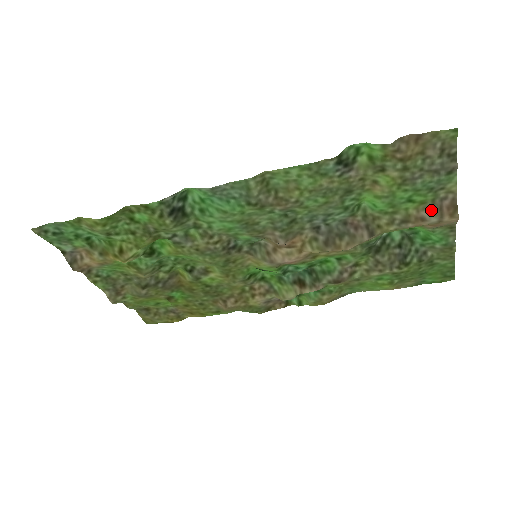
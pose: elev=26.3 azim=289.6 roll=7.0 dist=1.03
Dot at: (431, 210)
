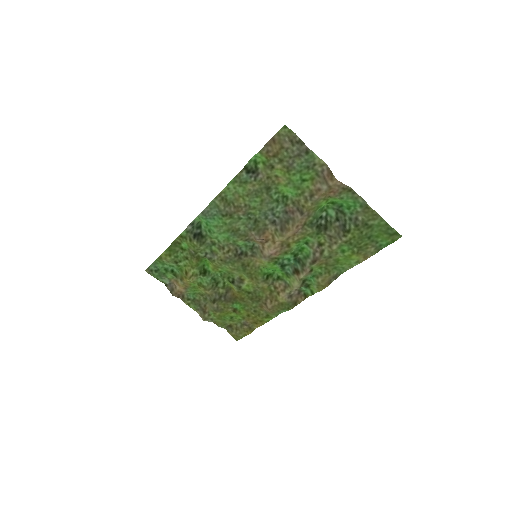
Dot at: (320, 182)
